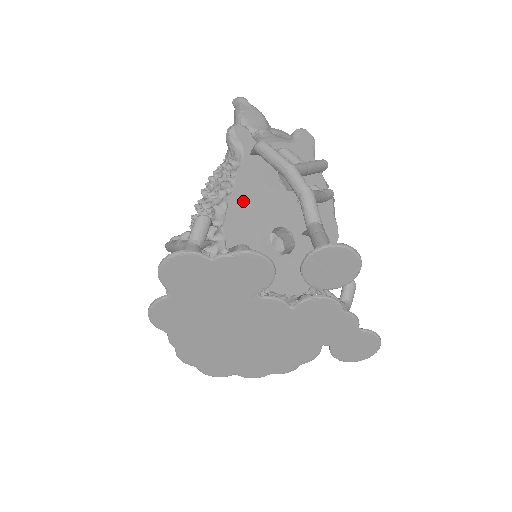
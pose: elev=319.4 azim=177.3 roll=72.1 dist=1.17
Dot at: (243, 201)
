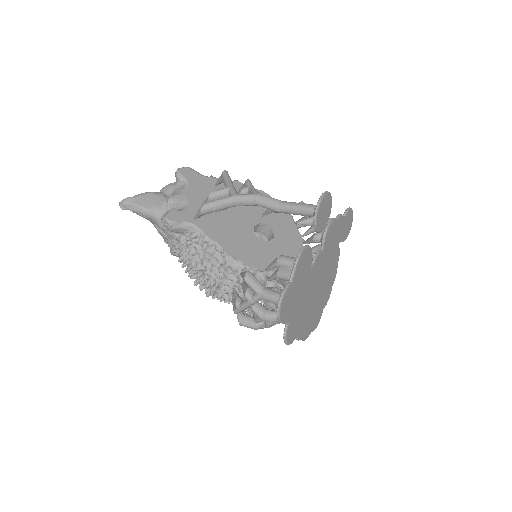
Dot at: (230, 243)
